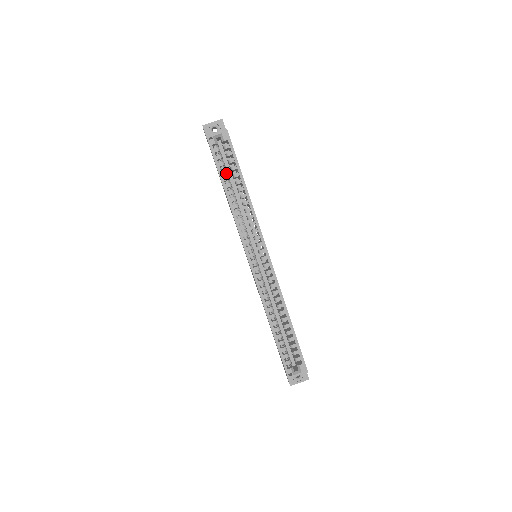
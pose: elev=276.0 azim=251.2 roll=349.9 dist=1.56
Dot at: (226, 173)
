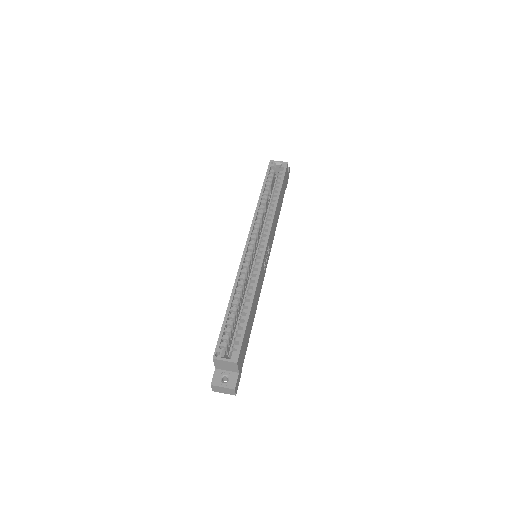
Dot at: (270, 187)
